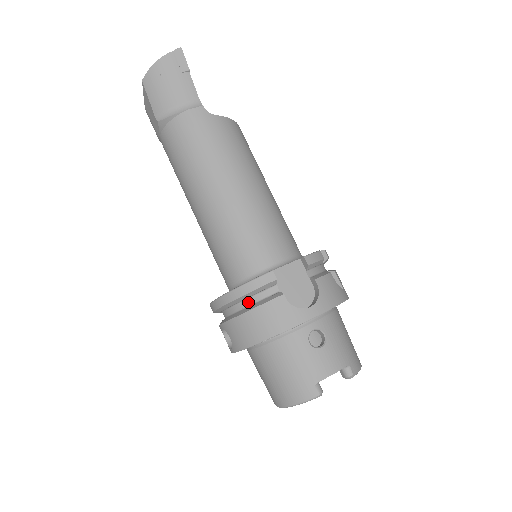
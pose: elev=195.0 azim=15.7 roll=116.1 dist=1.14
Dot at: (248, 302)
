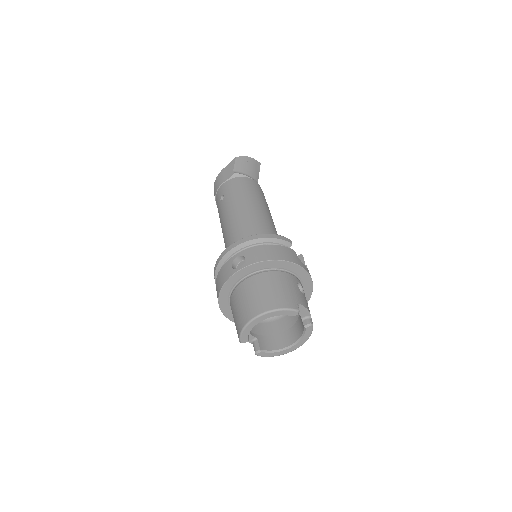
Dot at: occluded
